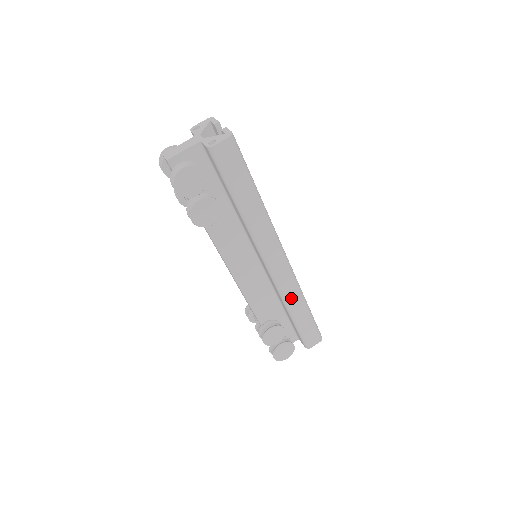
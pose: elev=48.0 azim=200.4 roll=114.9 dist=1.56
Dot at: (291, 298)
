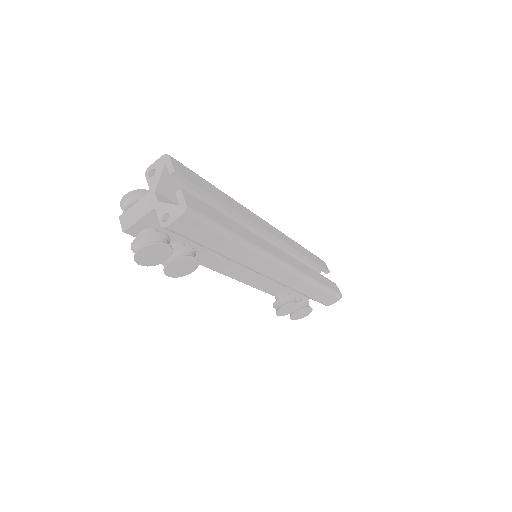
Dot at: (299, 287)
